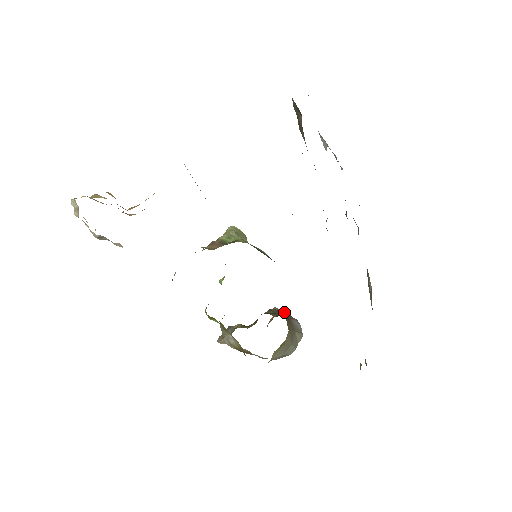
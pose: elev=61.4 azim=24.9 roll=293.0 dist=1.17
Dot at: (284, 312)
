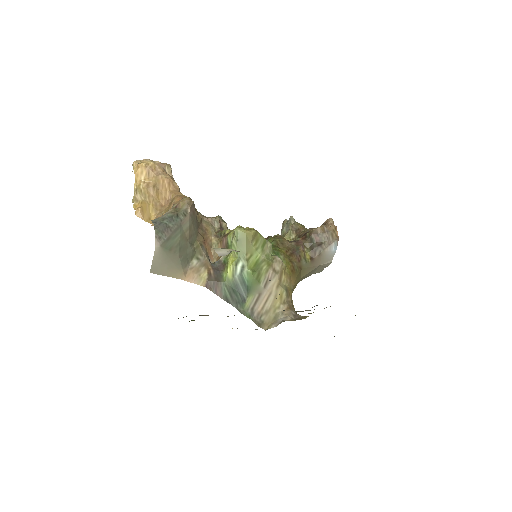
Dot at: (325, 235)
